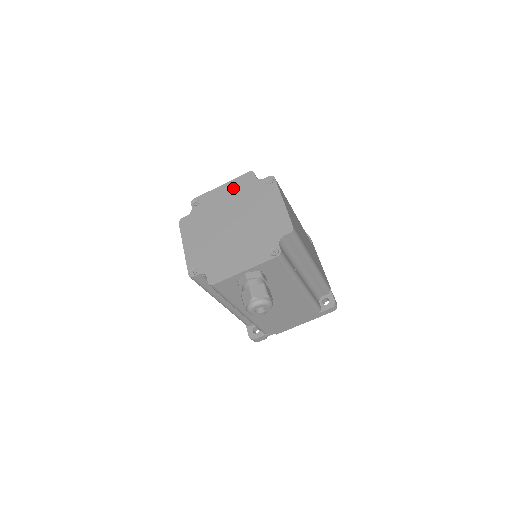
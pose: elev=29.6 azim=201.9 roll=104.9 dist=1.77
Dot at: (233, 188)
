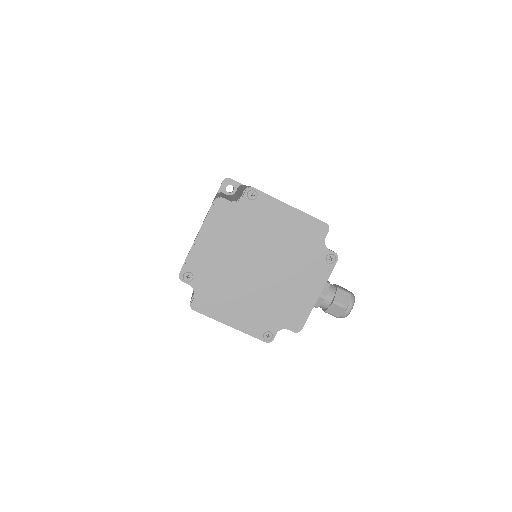
Dot at: (217, 231)
